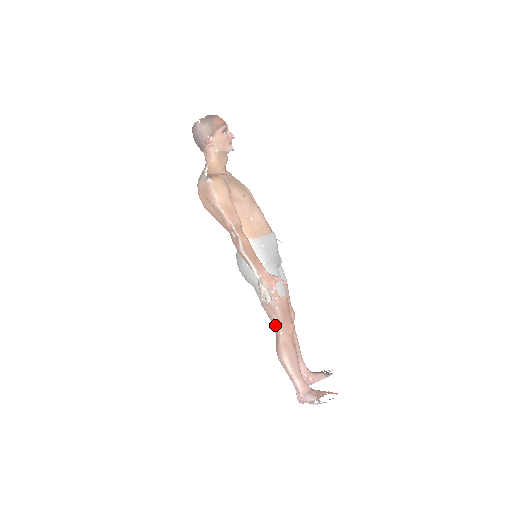
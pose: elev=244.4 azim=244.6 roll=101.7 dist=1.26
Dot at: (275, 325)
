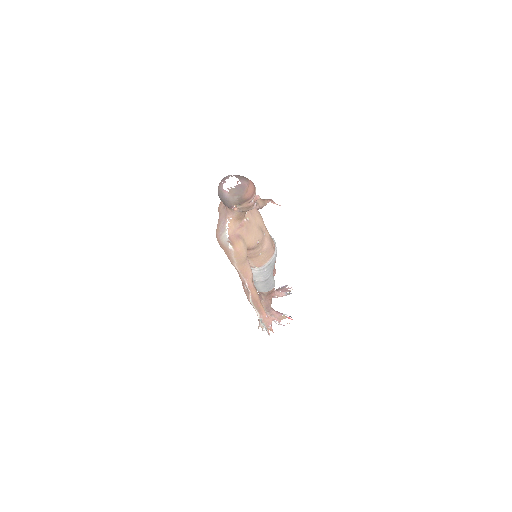
Dot at: (260, 295)
